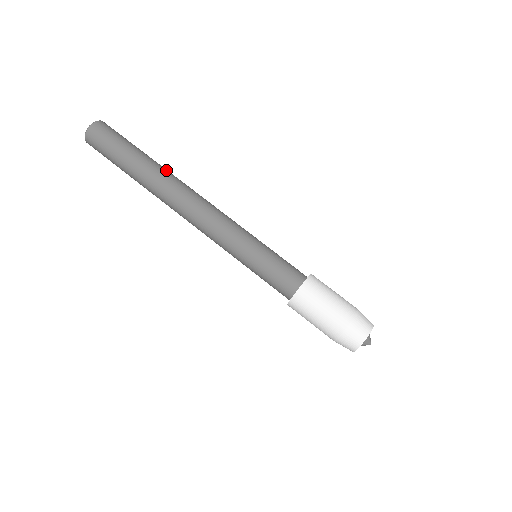
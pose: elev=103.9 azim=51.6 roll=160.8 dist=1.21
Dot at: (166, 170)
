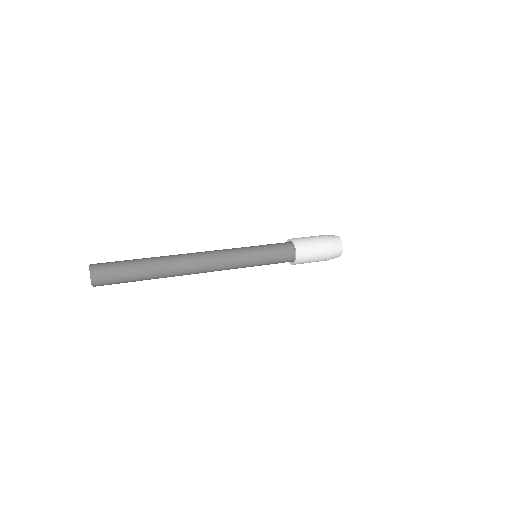
Dot at: occluded
